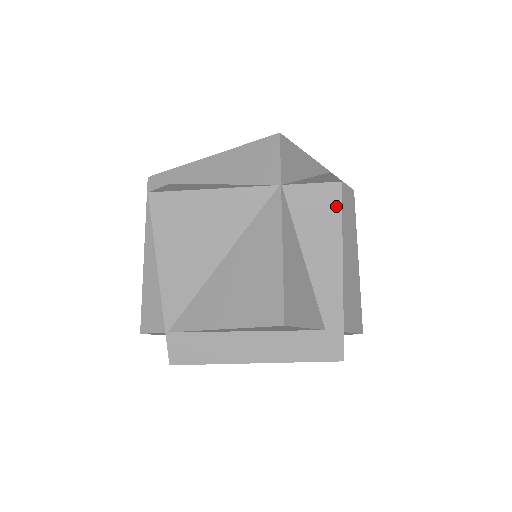
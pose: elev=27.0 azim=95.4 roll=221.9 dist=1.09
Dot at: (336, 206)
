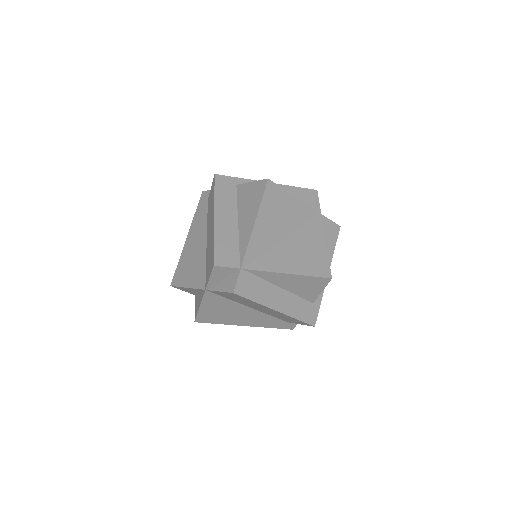
Dot at: (336, 237)
